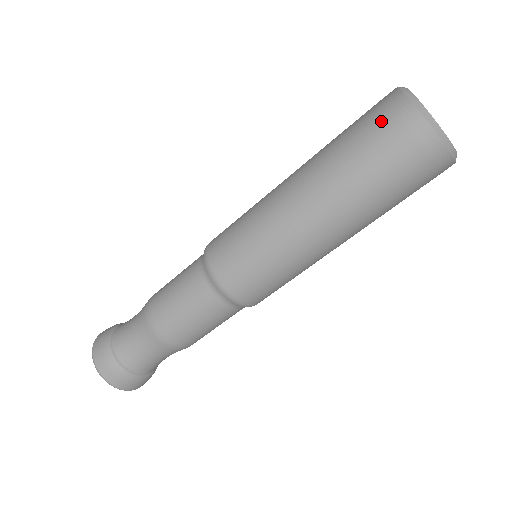
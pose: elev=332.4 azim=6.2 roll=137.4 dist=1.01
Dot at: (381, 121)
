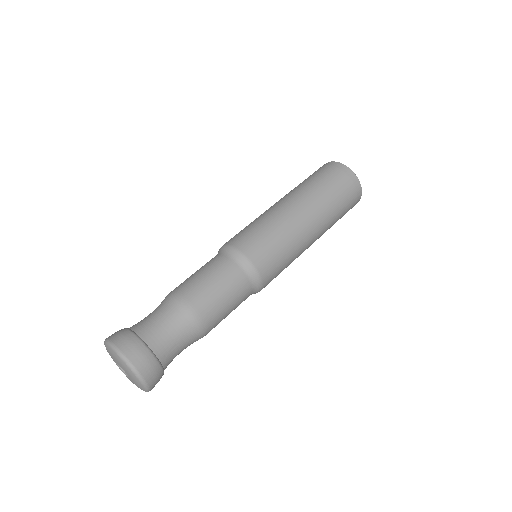
Dot at: (319, 170)
